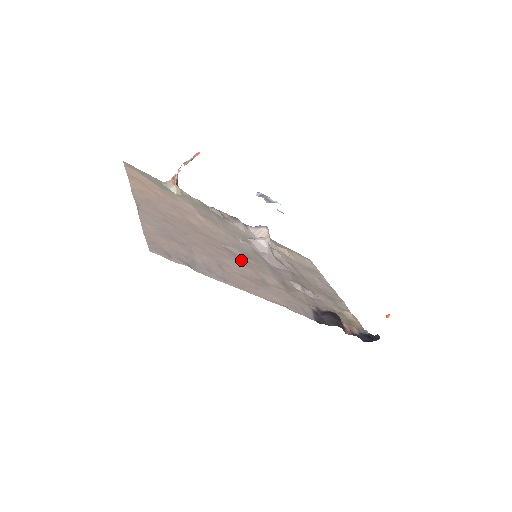
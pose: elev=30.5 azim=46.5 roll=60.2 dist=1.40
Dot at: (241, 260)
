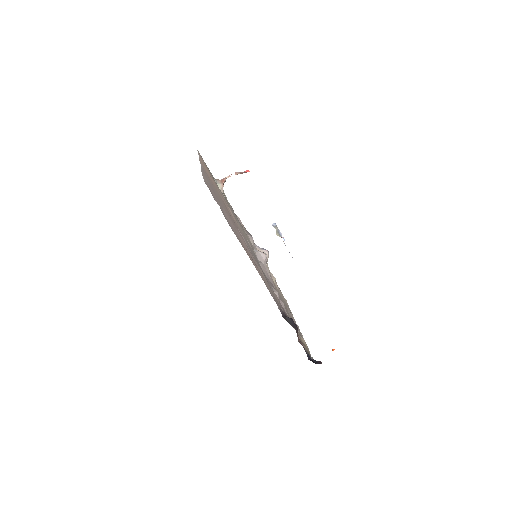
Dot at: occluded
